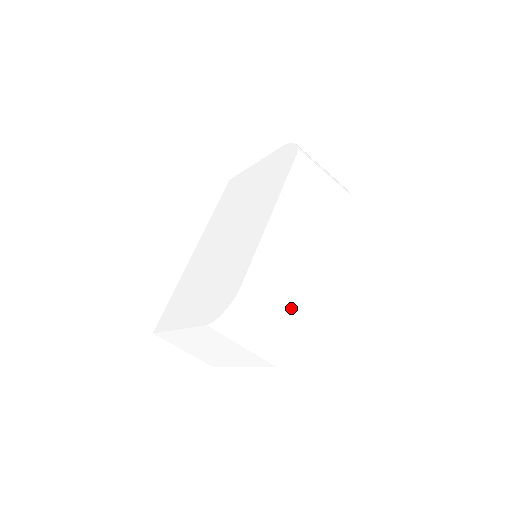
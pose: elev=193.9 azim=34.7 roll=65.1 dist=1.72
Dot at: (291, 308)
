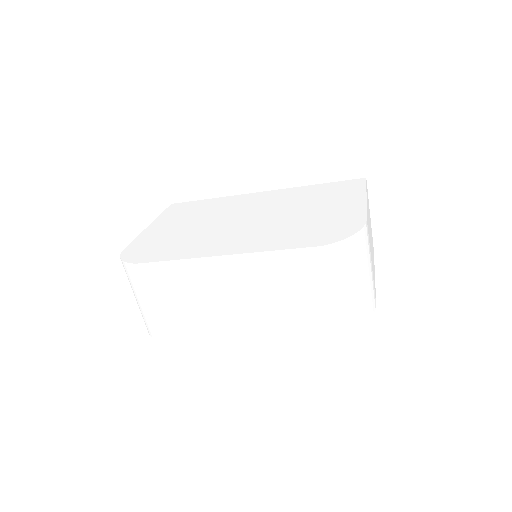
Dot at: (169, 316)
